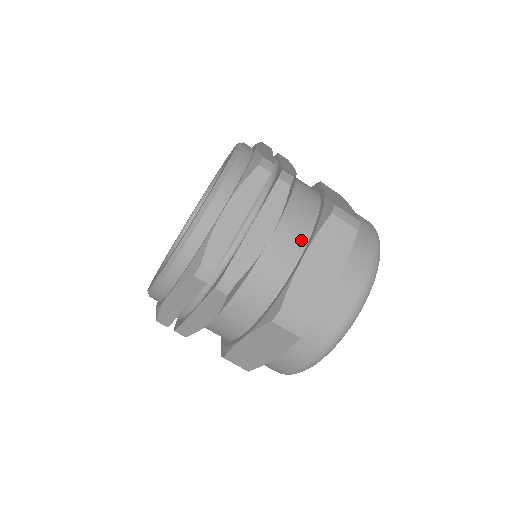
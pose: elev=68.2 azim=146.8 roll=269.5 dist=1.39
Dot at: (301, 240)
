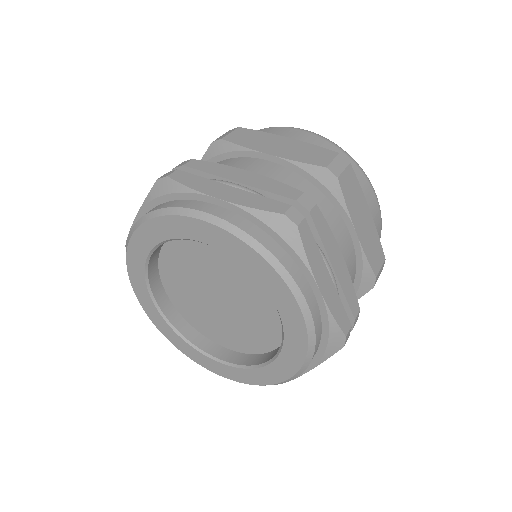
Dot at: occluded
